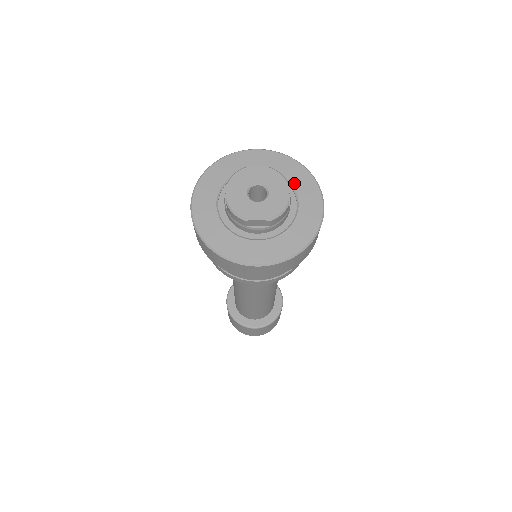
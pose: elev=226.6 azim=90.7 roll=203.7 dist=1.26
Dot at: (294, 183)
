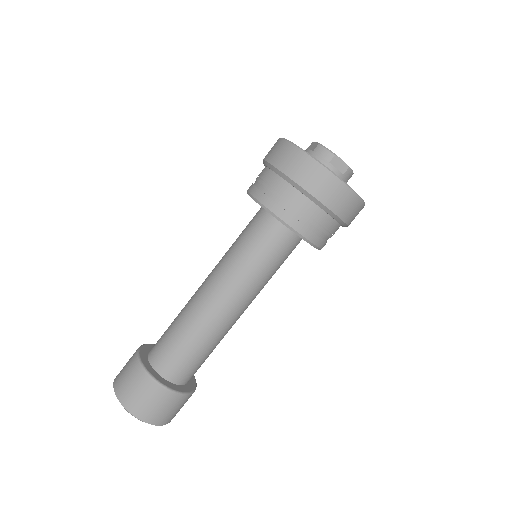
Dot at: occluded
